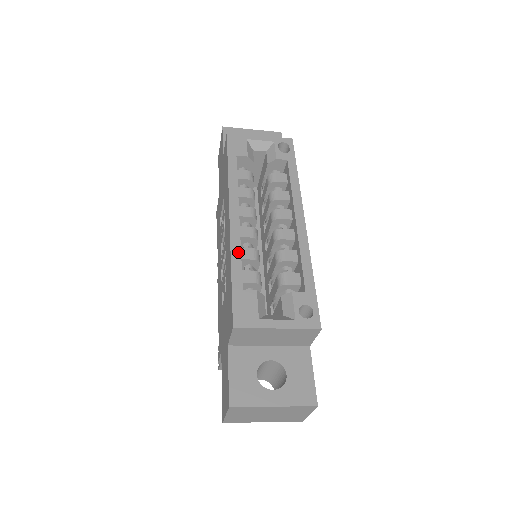
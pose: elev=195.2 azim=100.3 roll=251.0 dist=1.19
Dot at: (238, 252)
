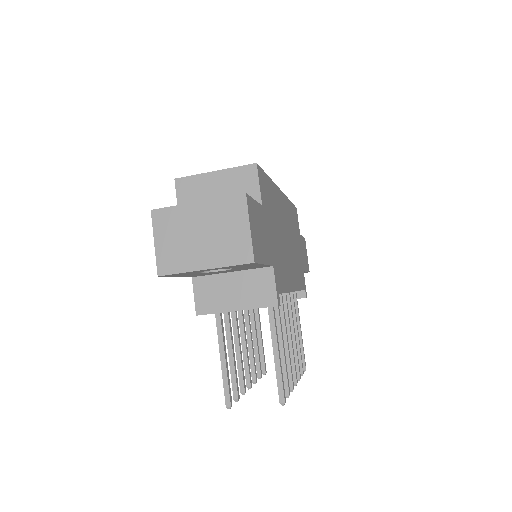
Dot at: occluded
